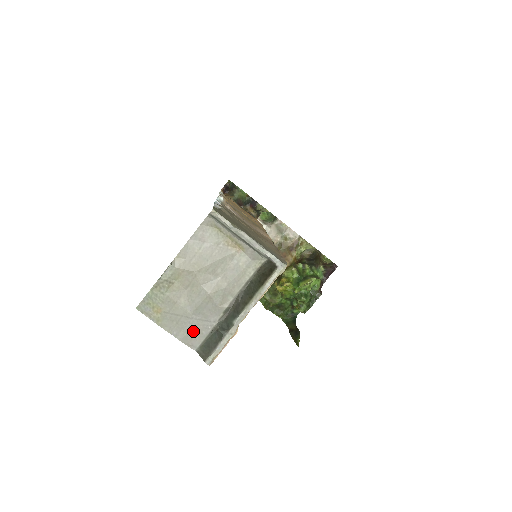
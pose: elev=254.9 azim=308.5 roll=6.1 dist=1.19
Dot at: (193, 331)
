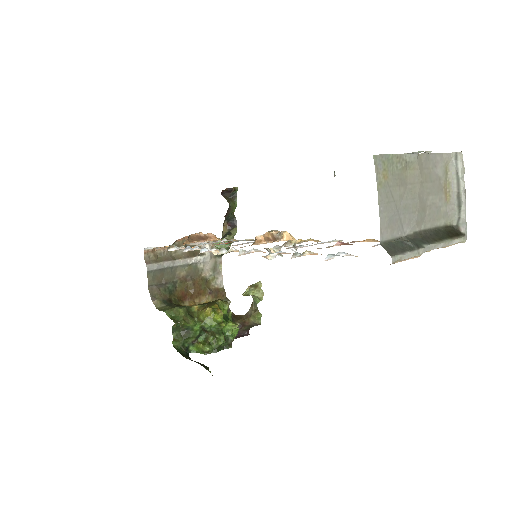
Dot at: (391, 222)
